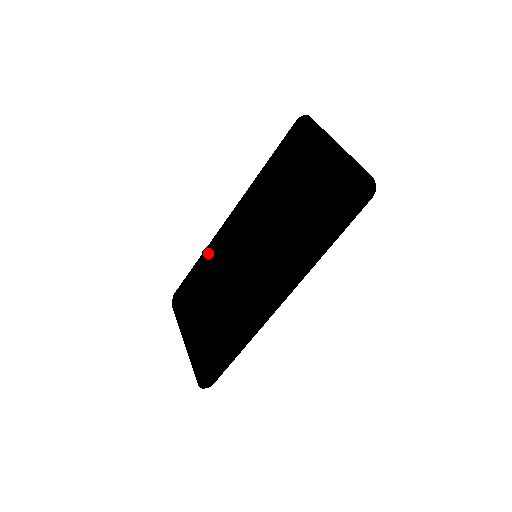
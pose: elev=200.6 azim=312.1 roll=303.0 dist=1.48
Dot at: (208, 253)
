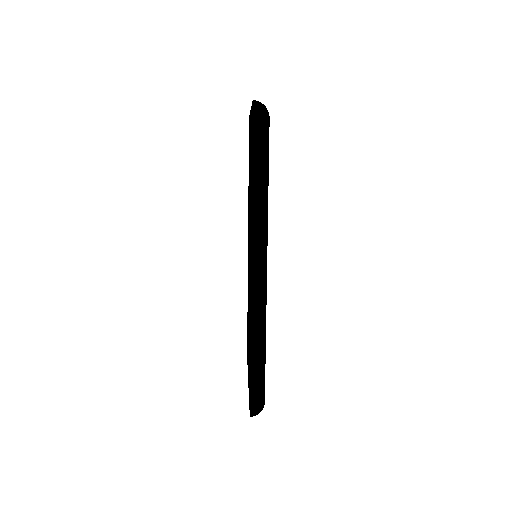
Dot at: occluded
